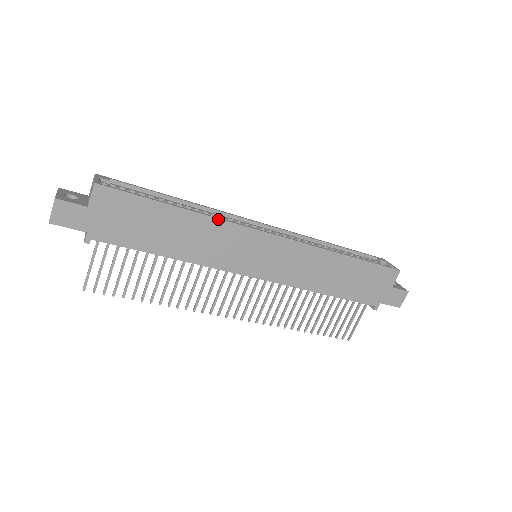
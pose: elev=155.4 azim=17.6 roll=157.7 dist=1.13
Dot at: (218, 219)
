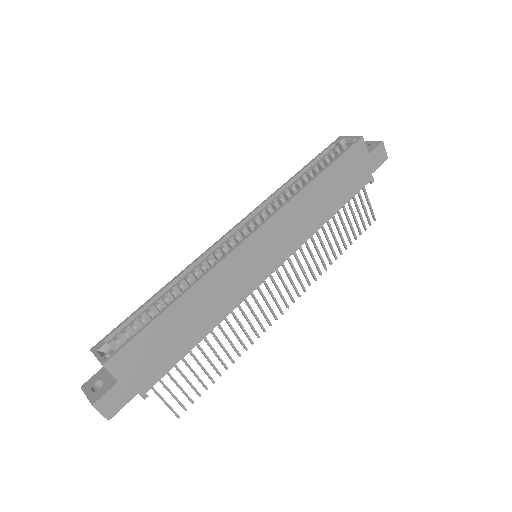
Dot at: (206, 275)
